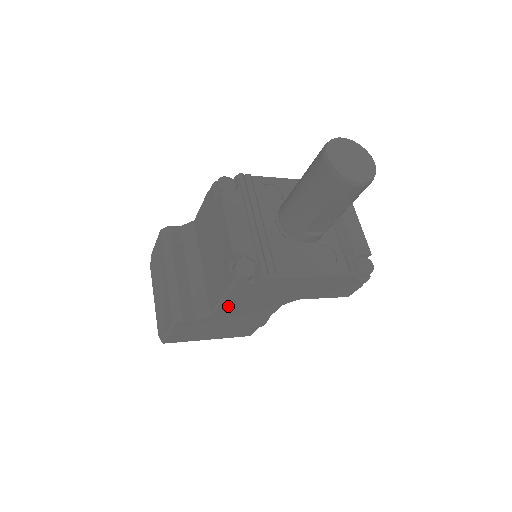
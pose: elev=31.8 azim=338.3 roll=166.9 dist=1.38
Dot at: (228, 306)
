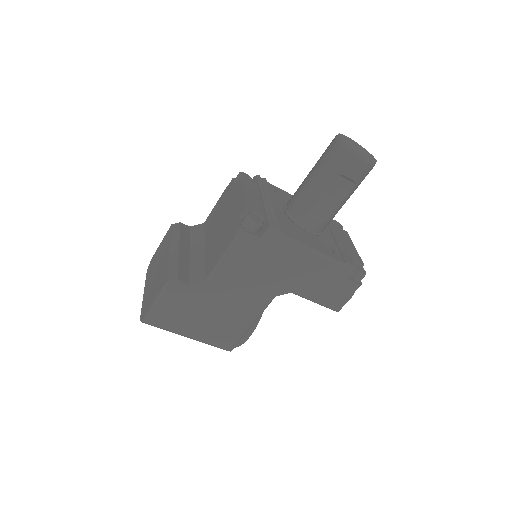
Dot at: (226, 272)
